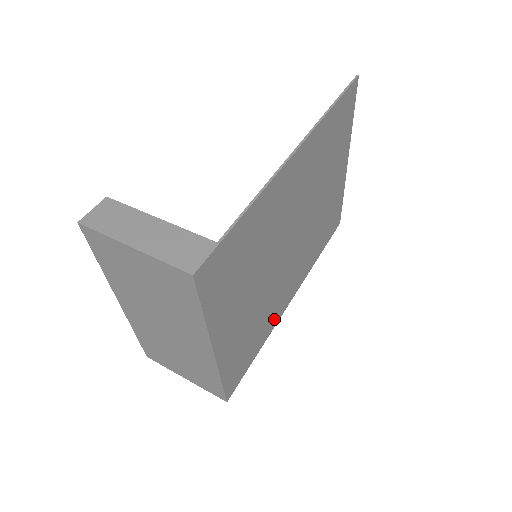
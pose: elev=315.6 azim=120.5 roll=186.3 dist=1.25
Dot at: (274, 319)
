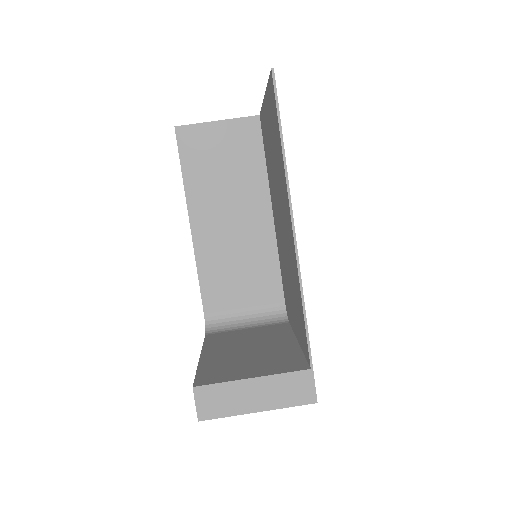
Dot at: occluded
